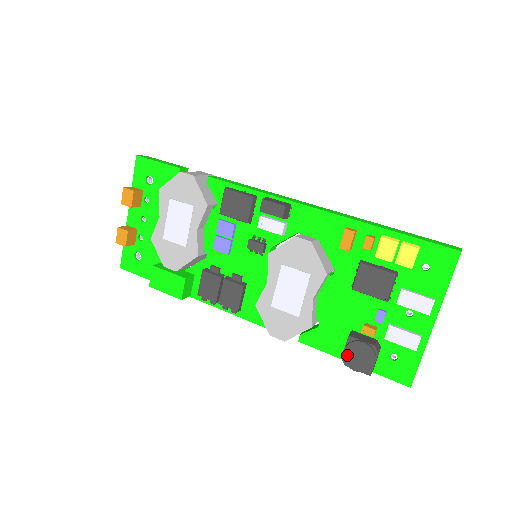
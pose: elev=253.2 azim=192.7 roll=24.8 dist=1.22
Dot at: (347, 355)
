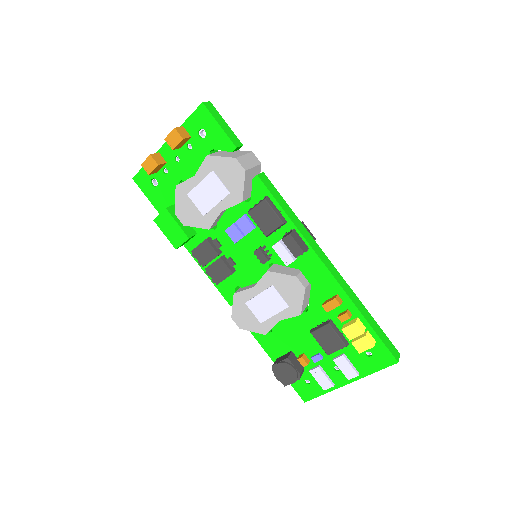
Dot at: (278, 367)
